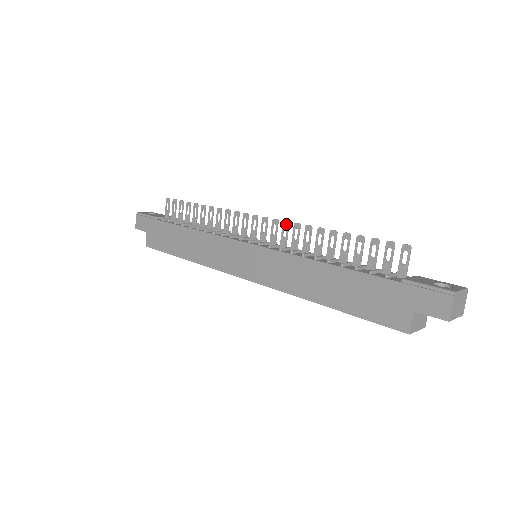
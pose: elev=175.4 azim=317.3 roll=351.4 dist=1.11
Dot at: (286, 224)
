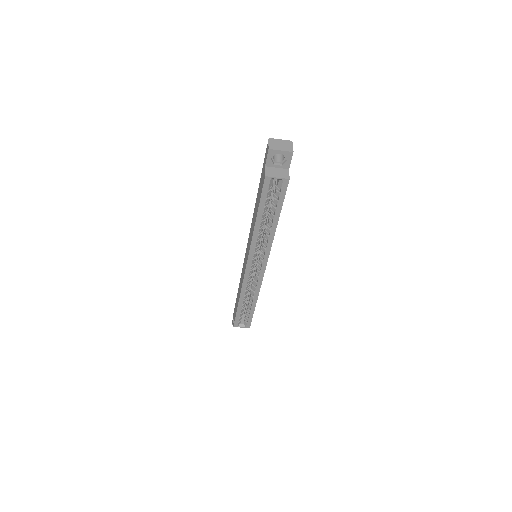
Dot at: occluded
